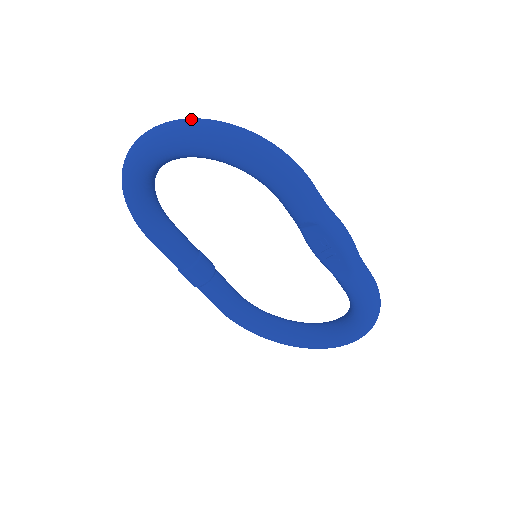
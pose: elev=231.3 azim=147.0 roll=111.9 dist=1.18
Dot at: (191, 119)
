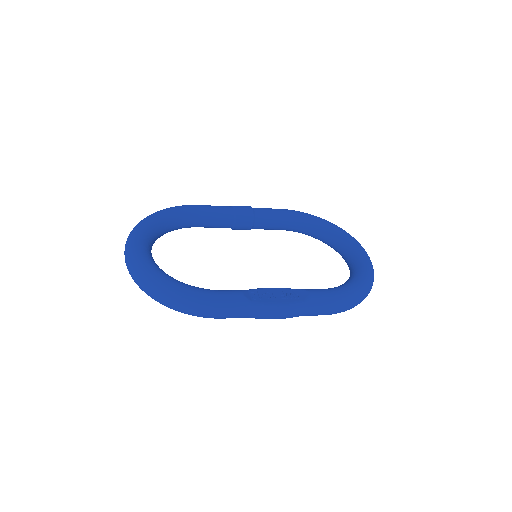
Dot at: (133, 274)
